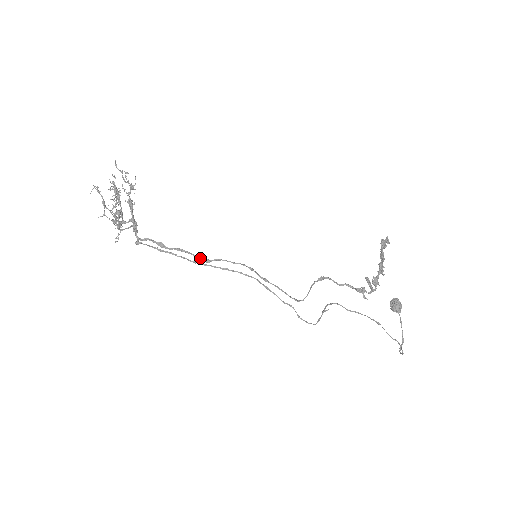
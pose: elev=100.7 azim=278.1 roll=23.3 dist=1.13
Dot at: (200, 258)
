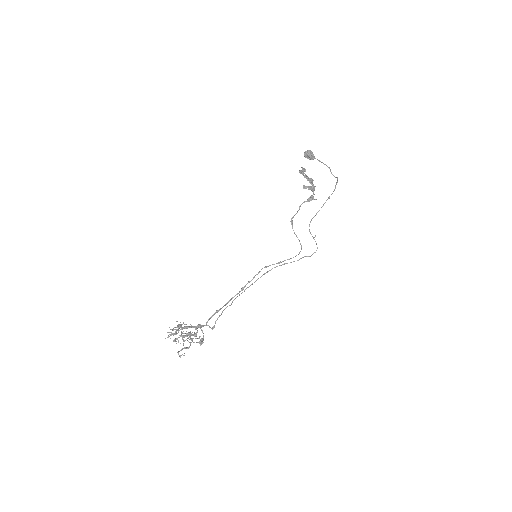
Dot at: occluded
